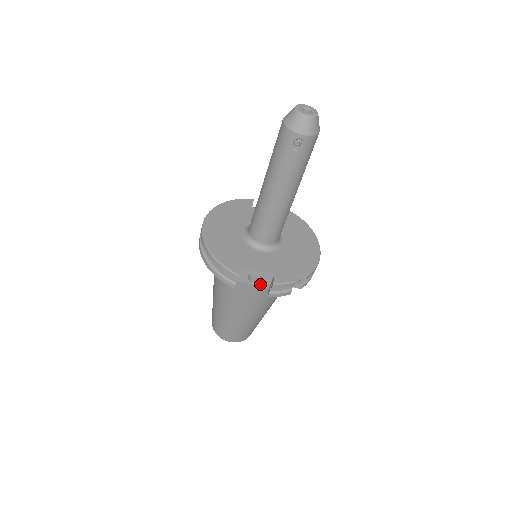
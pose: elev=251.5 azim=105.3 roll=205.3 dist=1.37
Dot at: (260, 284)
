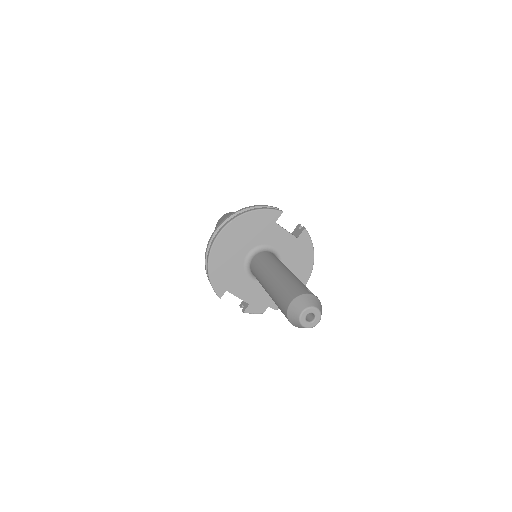
Dot at: occluded
